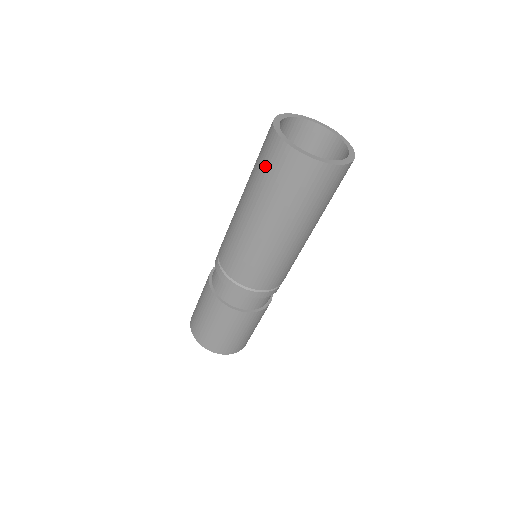
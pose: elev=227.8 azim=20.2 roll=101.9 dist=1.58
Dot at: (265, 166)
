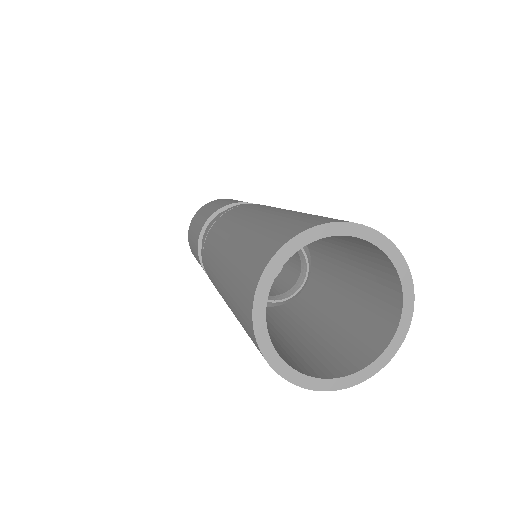
Dot at: (248, 256)
